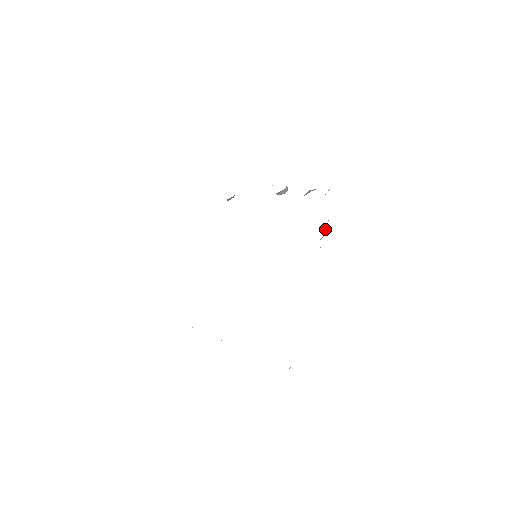
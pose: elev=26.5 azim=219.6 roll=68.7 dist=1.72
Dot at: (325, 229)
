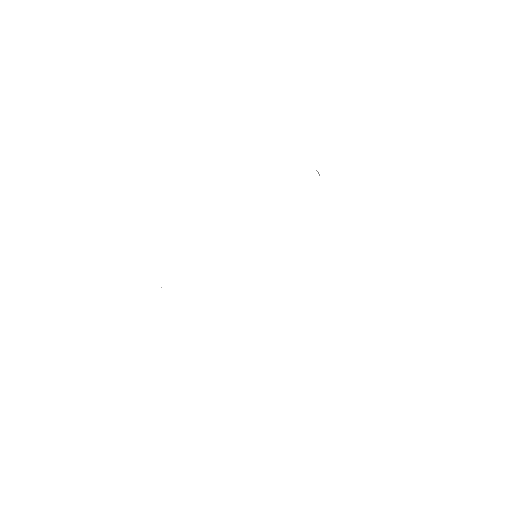
Dot at: occluded
